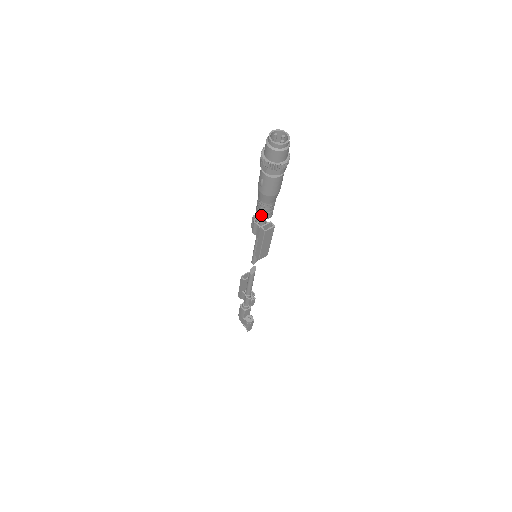
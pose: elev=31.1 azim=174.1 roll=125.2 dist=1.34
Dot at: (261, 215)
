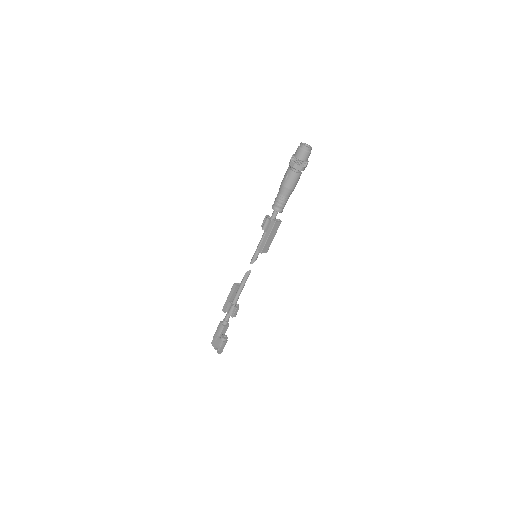
Dot at: (276, 207)
